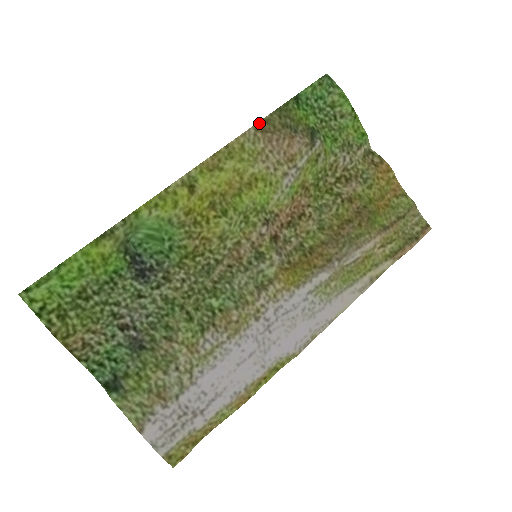
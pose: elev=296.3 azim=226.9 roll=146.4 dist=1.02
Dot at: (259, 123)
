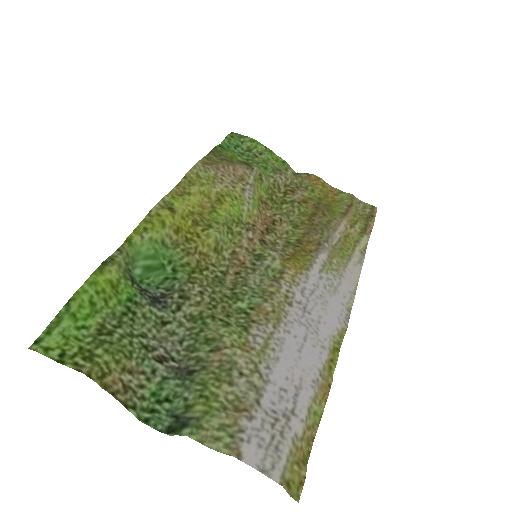
Dot at: (202, 160)
